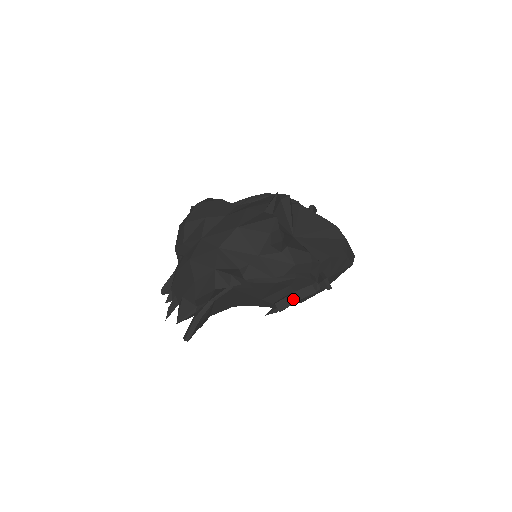
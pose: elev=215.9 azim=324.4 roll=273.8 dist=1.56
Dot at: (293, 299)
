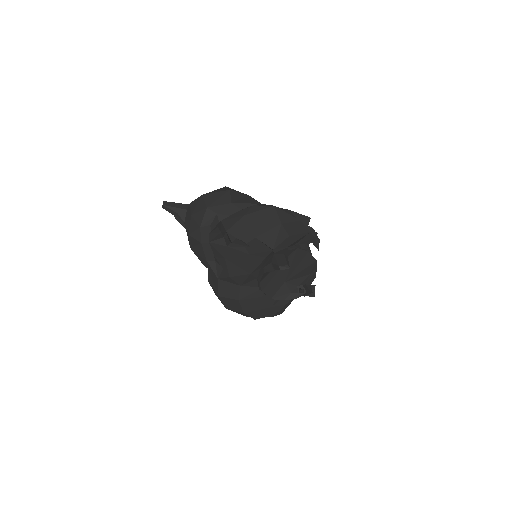
Dot at: (307, 288)
